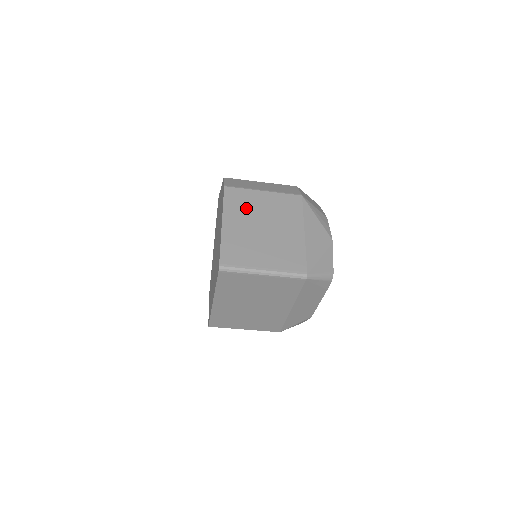
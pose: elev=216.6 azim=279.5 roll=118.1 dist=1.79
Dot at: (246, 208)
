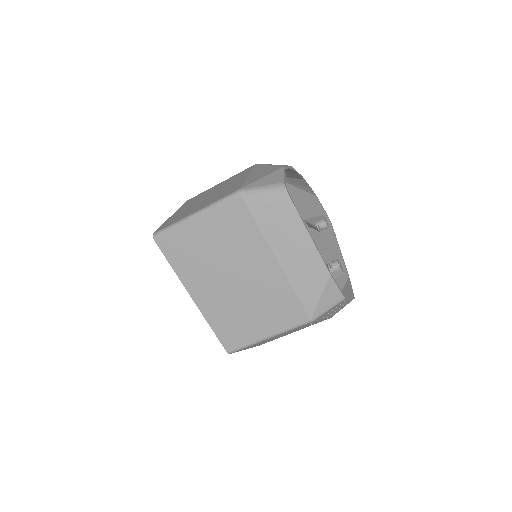
Dot at: (198, 198)
